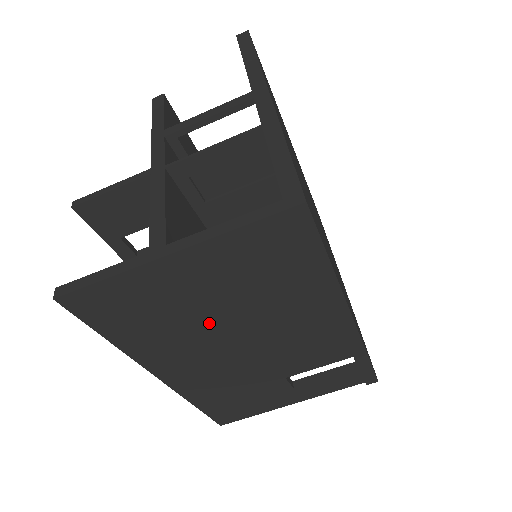
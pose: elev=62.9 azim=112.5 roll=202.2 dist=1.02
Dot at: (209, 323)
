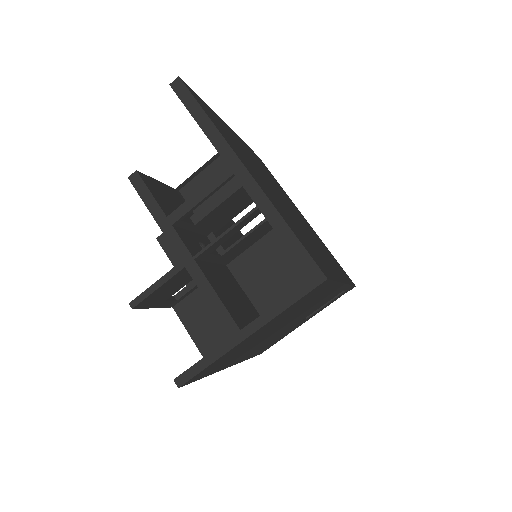
Dot at: occluded
